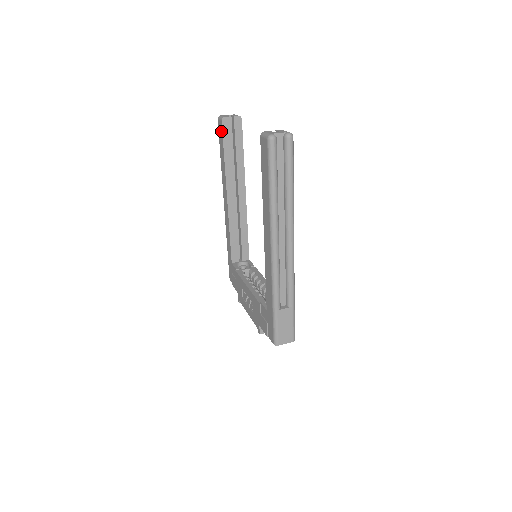
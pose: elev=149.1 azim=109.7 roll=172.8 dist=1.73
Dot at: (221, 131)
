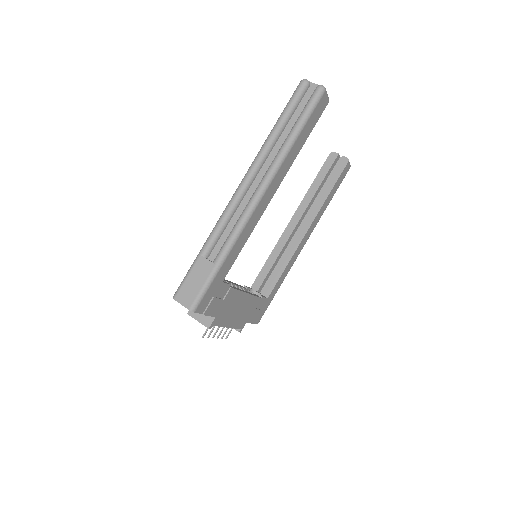
Dot at: (325, 163)
